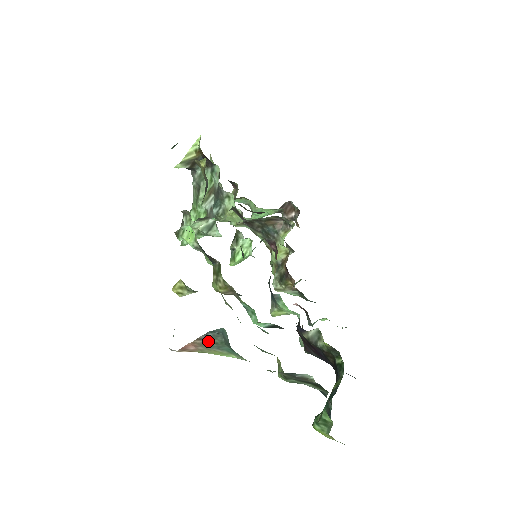
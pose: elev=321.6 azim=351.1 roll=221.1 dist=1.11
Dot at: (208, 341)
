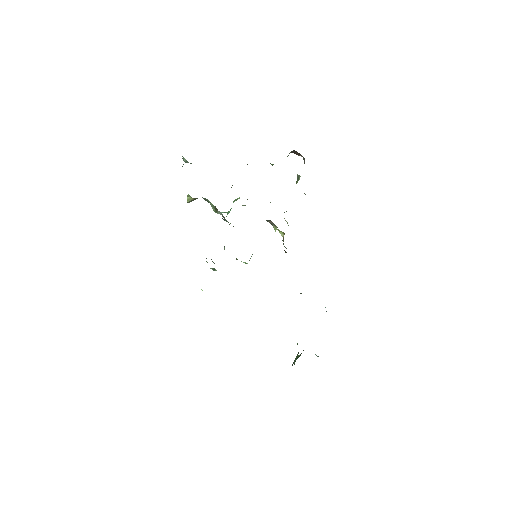
Dot at: occluded
